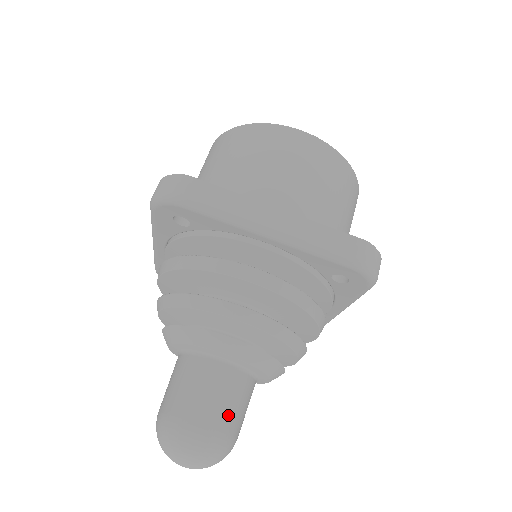
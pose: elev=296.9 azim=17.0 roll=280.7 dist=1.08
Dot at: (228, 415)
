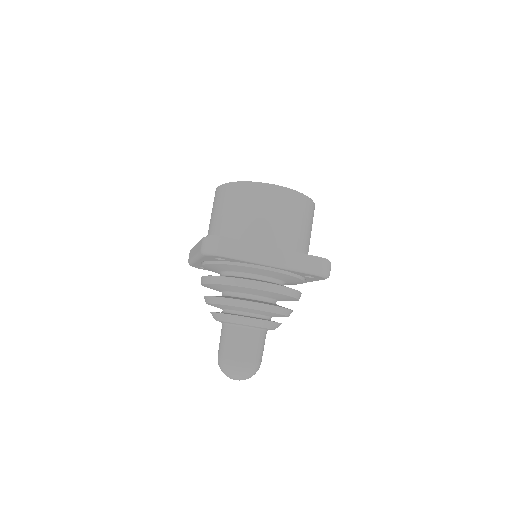
Dot at: (257, 354)
